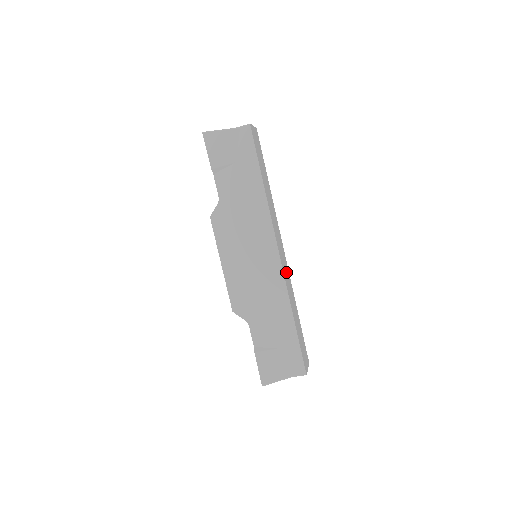
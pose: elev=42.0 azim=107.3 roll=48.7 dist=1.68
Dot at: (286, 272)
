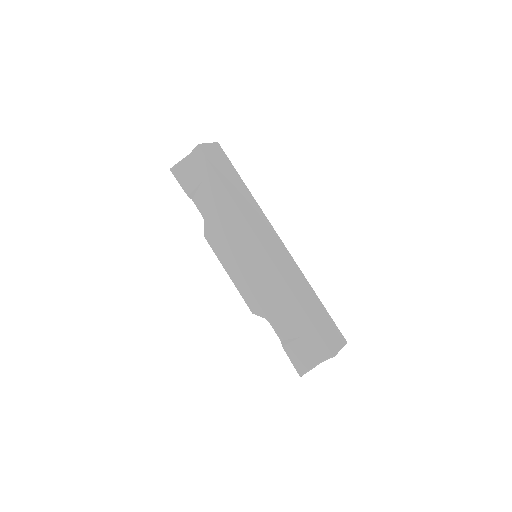
Dot at: (285, 262)
